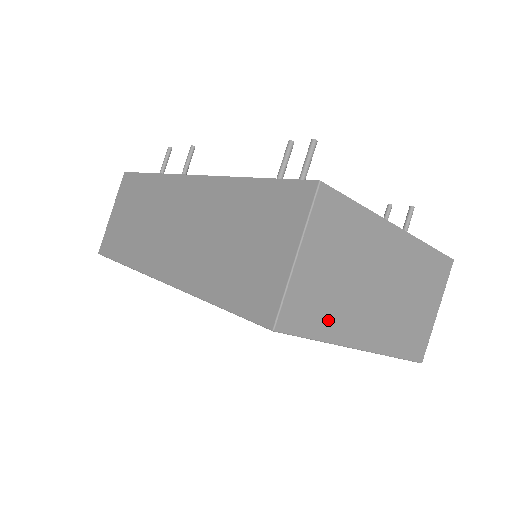
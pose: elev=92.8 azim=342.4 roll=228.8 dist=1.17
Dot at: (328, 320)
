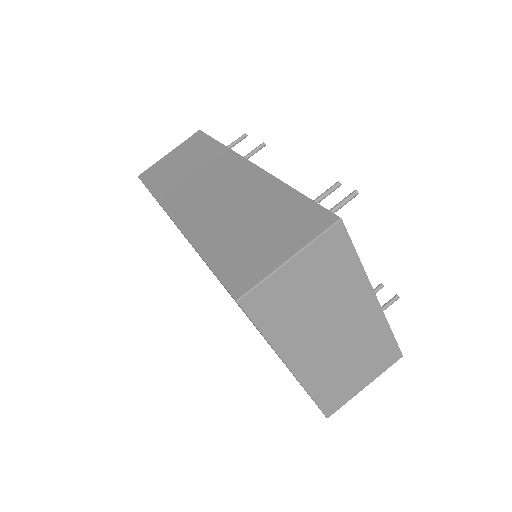
Dot at: (280, 326)
